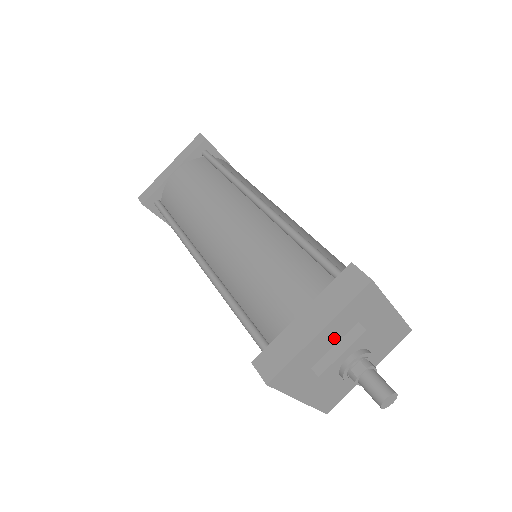
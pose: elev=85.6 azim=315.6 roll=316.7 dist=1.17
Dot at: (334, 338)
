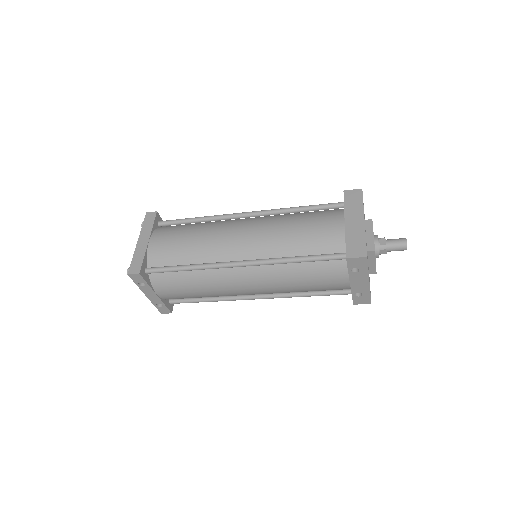
Dot at: occluded
